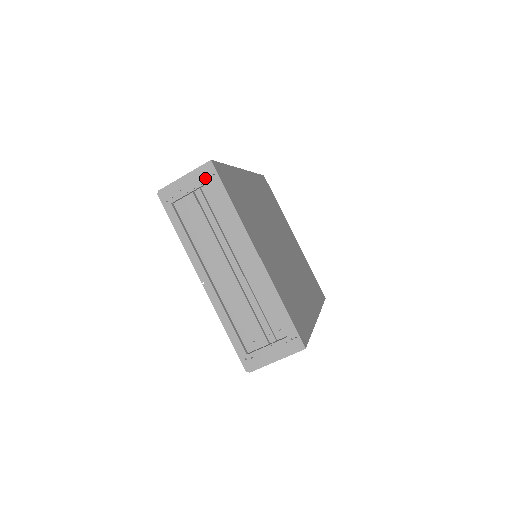
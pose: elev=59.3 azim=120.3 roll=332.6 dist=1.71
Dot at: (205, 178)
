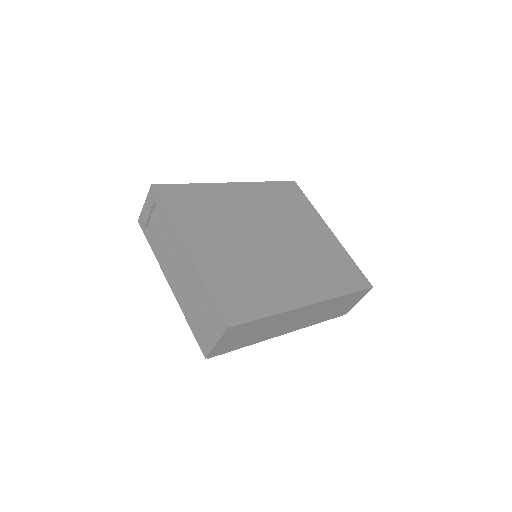
Dot at: (152, 200)
